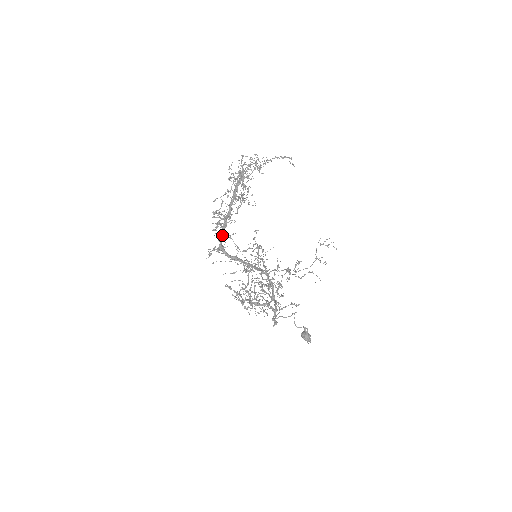
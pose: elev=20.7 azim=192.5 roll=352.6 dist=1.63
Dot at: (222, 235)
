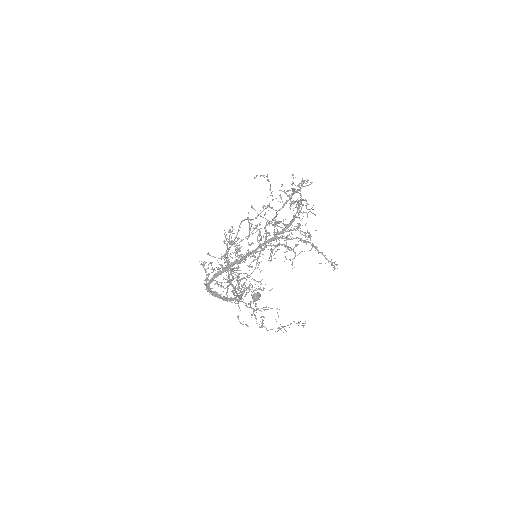
Dot at: (216, 277)
